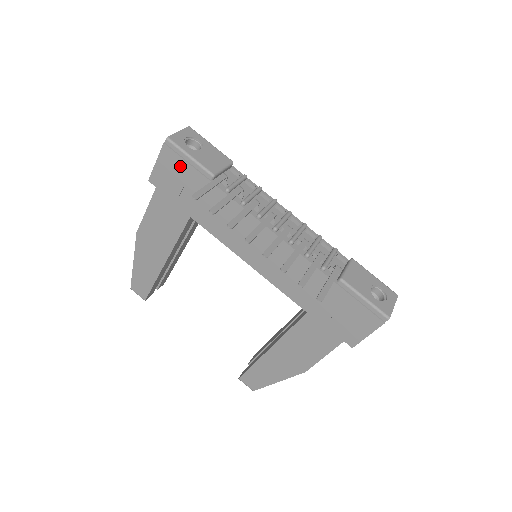
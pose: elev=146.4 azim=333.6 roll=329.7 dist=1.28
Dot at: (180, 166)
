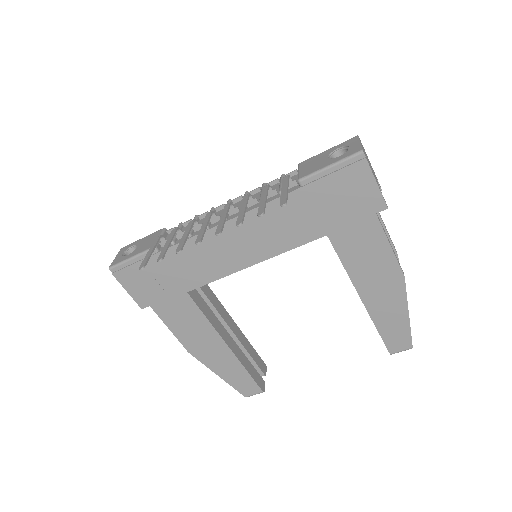
Dot at: (136, 272)
